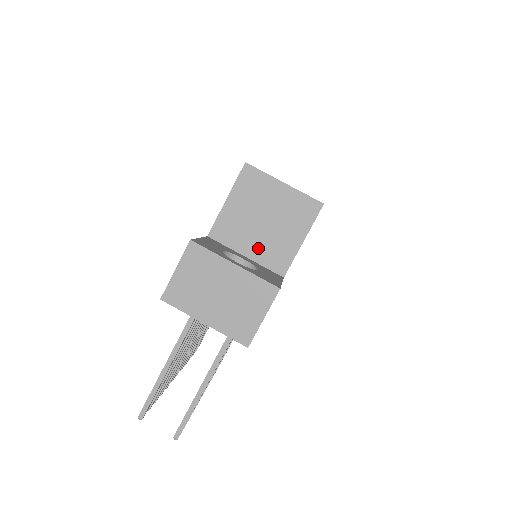
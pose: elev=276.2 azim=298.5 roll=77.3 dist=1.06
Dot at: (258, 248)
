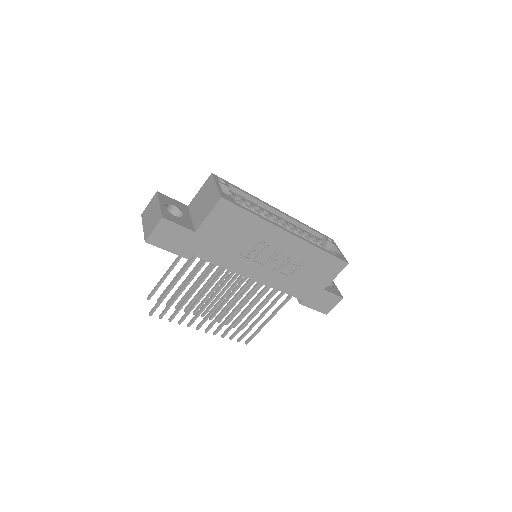
Dot at: (196, 215)
